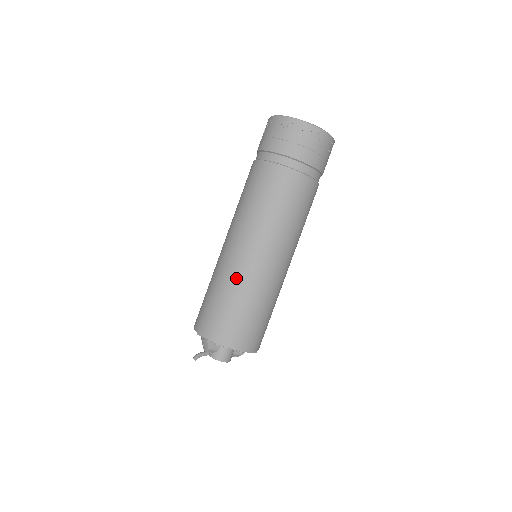
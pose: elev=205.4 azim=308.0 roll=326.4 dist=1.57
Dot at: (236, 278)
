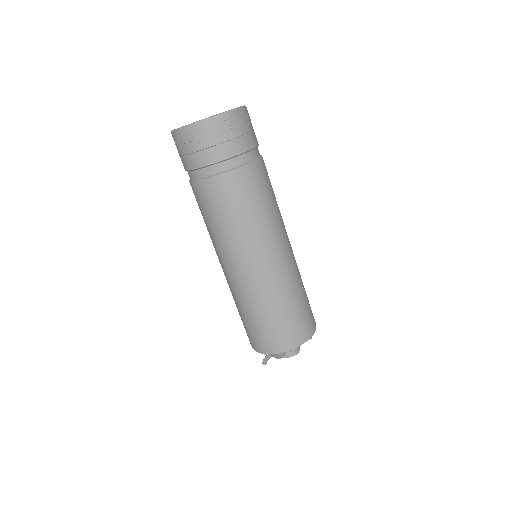
Dot at: (264, 293)
